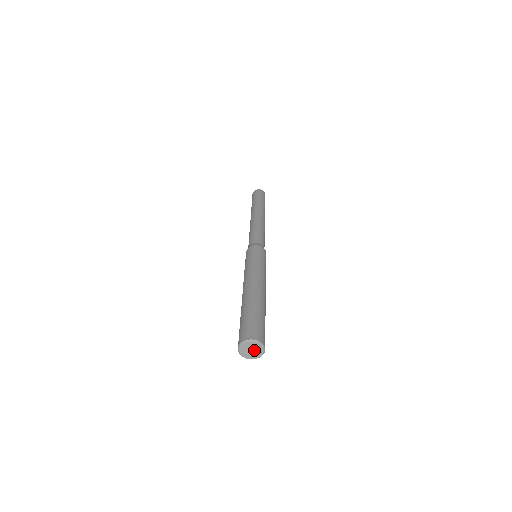
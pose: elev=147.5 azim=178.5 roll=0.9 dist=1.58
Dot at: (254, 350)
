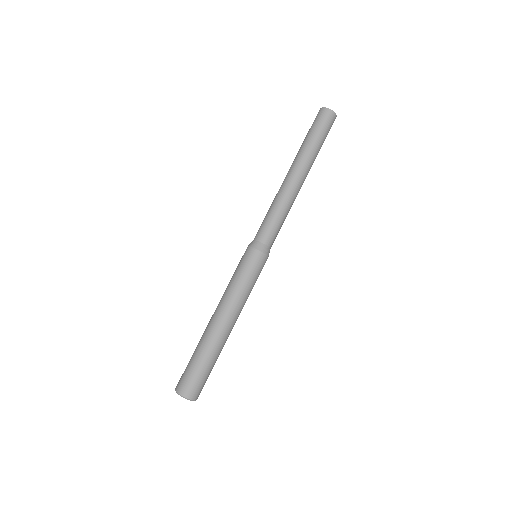
Dot at: occluded
